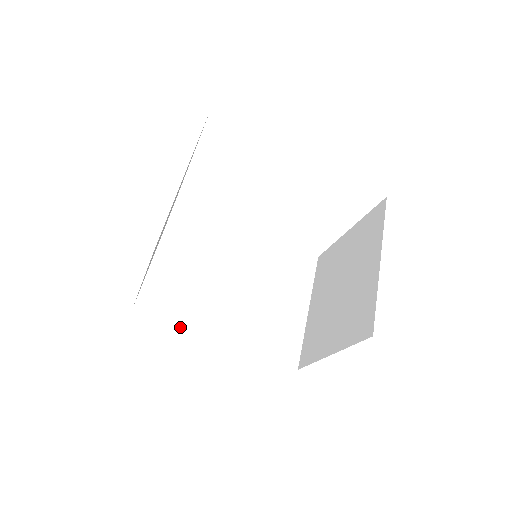
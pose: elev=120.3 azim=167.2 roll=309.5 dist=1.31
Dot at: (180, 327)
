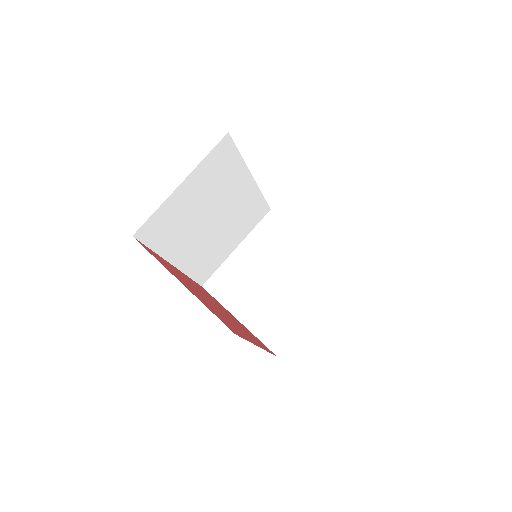
Dot at: (158, 251)
